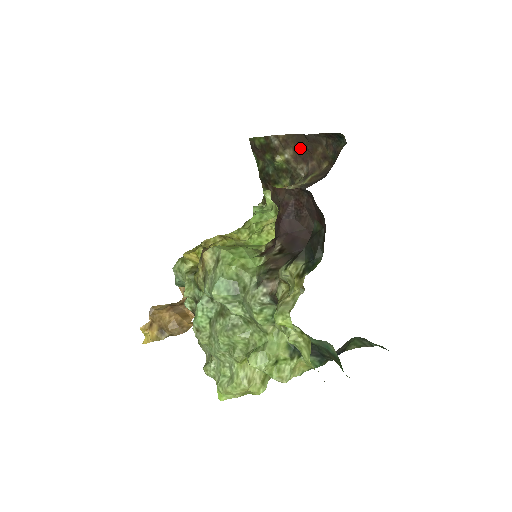
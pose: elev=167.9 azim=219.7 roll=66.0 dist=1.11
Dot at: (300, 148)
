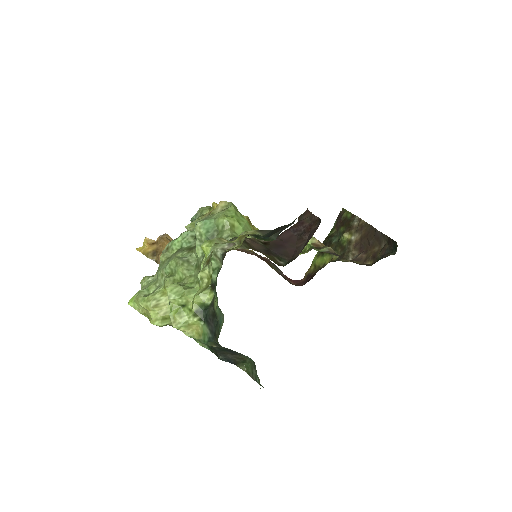
Dot at: (366, 238)
